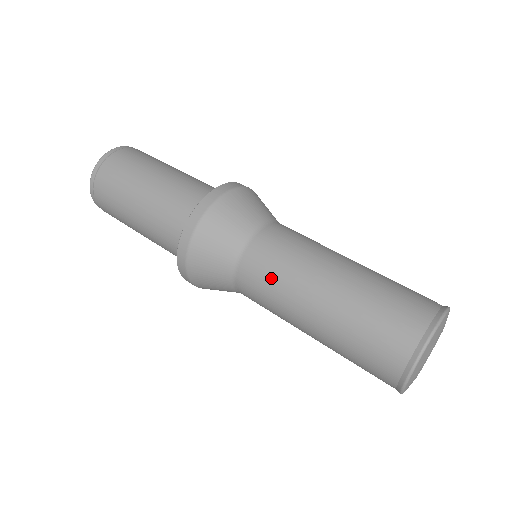
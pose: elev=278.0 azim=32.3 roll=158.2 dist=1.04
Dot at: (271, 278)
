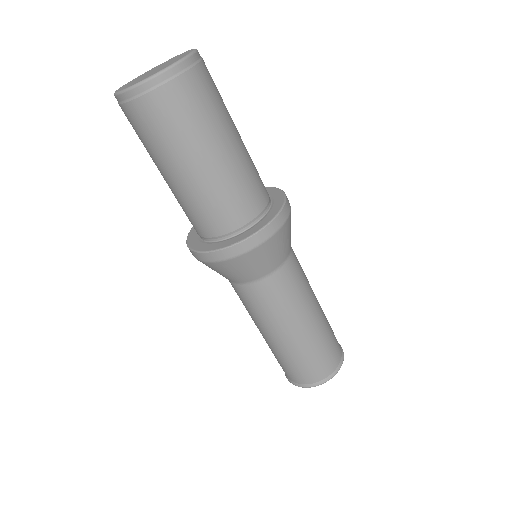
Dot at: (258, 309)
